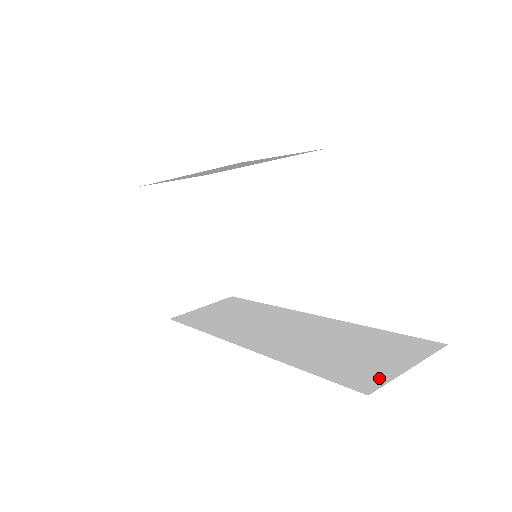
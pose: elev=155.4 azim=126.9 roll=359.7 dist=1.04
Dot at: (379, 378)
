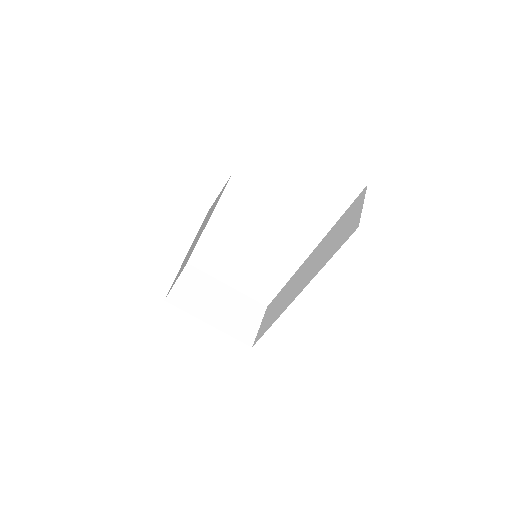
Dot at: (357, 221)
